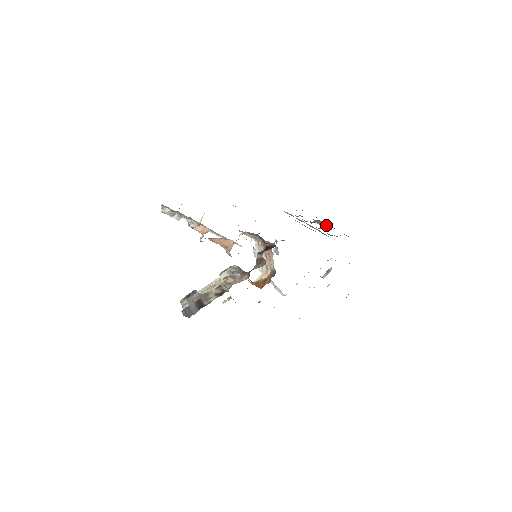
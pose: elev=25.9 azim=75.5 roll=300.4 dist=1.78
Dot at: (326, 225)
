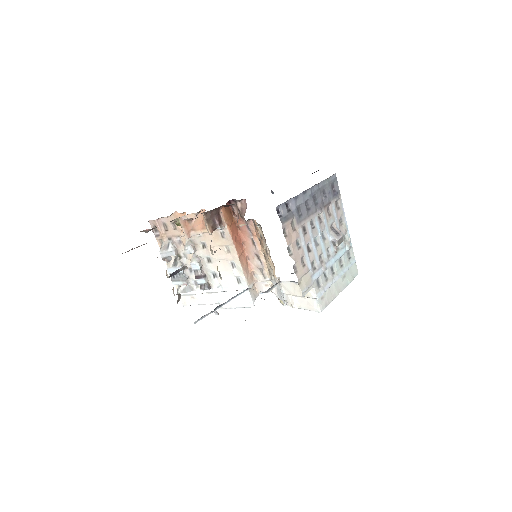
Dot at: occluded
